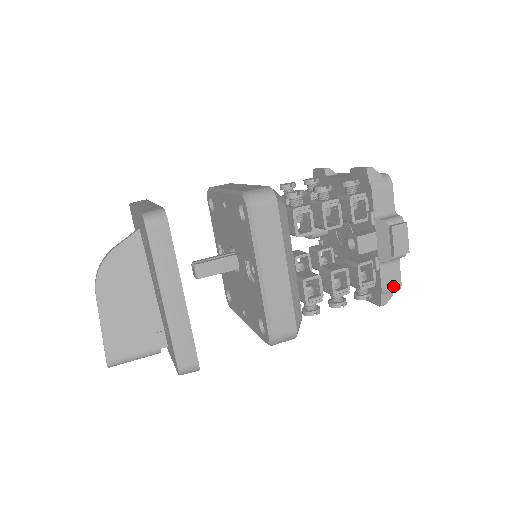
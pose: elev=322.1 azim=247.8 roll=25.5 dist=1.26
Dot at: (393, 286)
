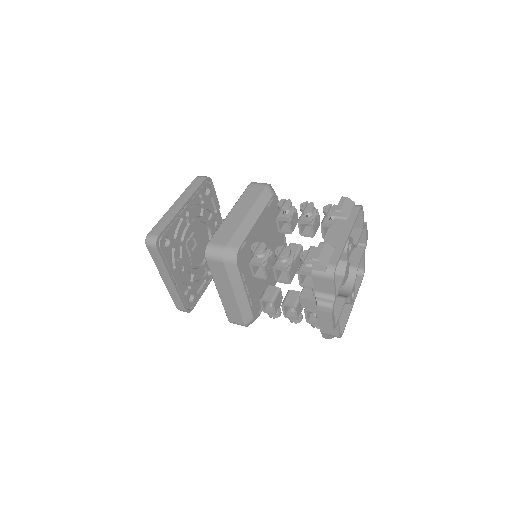
Dot at: (331, 335)
